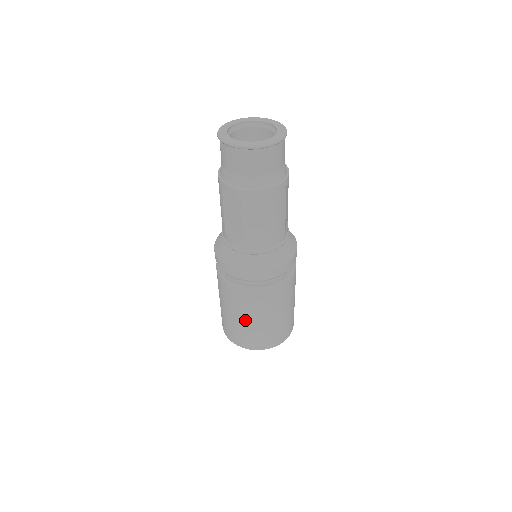
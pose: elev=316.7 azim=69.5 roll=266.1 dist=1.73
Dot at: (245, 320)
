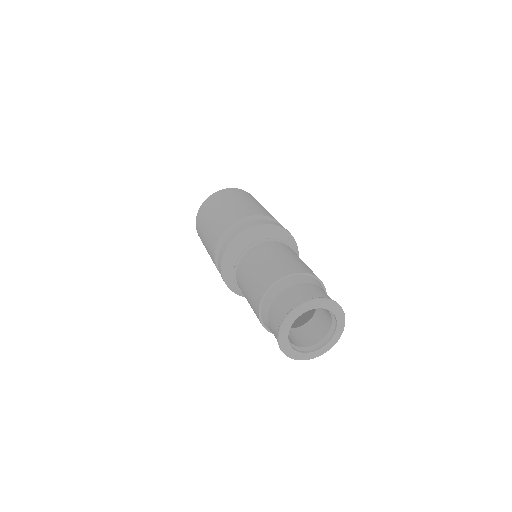
Dot at: occluded
